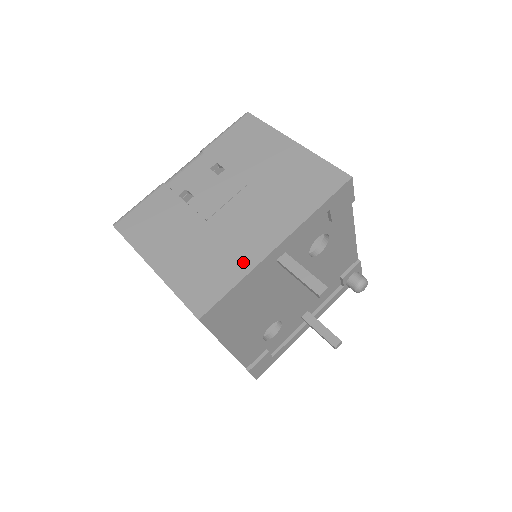
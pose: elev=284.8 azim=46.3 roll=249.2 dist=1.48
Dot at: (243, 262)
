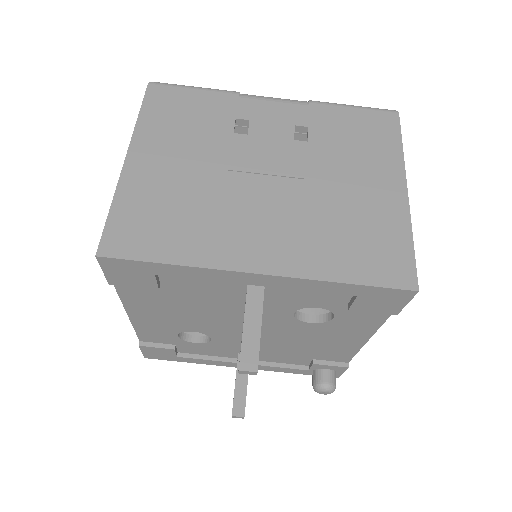
Dot at: (206, 249)
